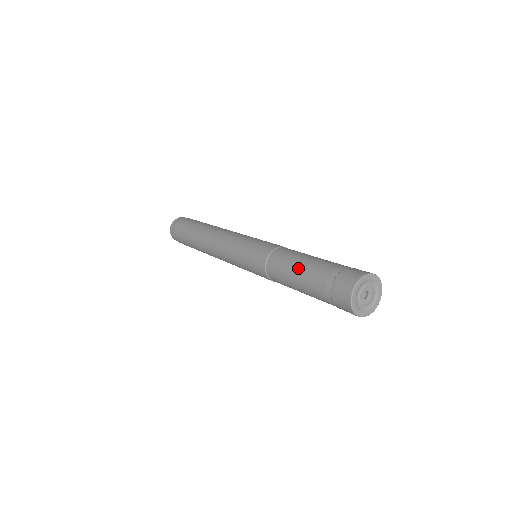
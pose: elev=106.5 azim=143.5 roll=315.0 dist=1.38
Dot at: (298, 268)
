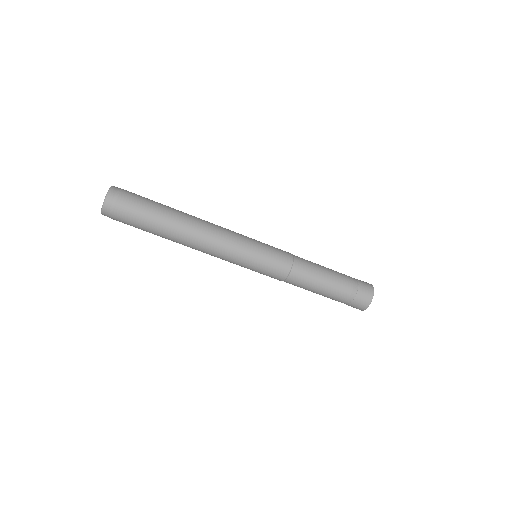
Dot at: (324, 284)
